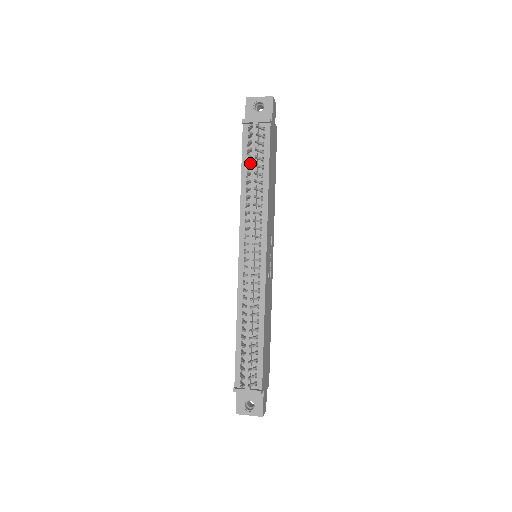
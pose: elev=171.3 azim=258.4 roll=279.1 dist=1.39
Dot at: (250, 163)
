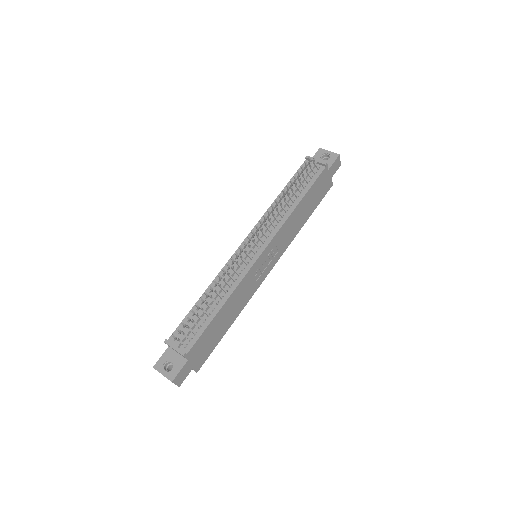
Dot at: (294, 186)
